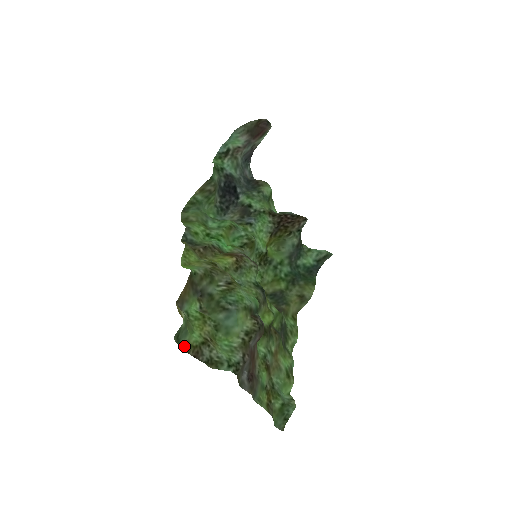
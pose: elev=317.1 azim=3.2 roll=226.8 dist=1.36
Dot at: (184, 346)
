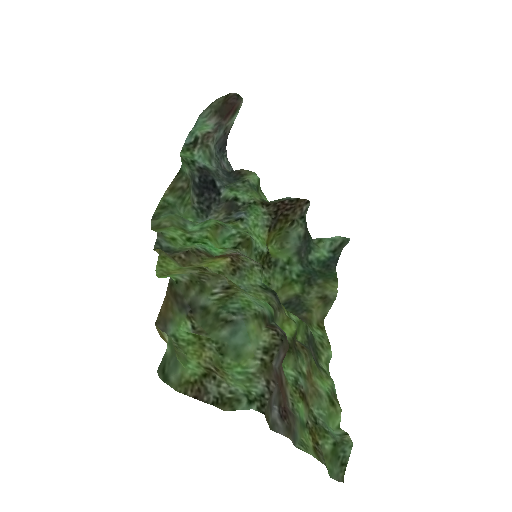
Dot at: (176, 384)
